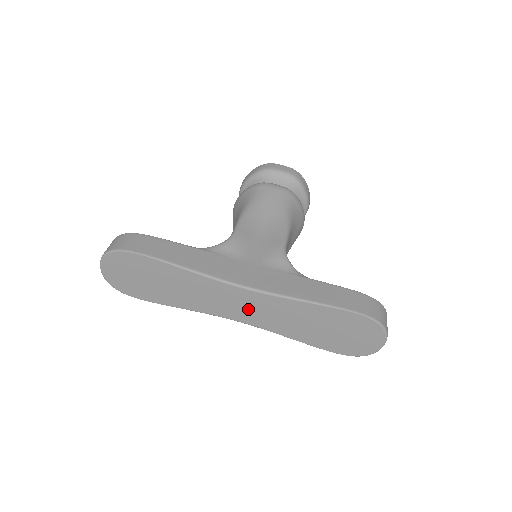
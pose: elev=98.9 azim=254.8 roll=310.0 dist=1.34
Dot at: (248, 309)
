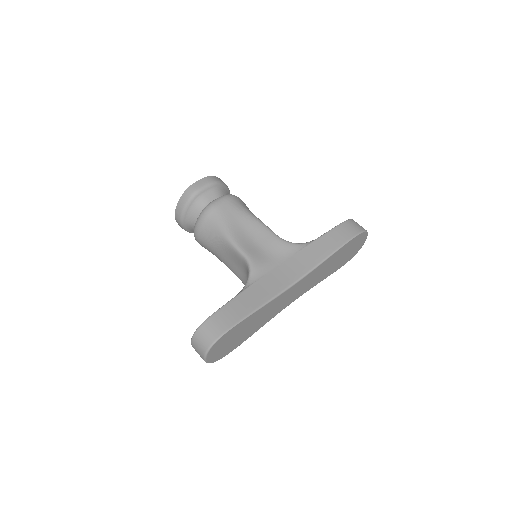
Dot at: (299, 290)
